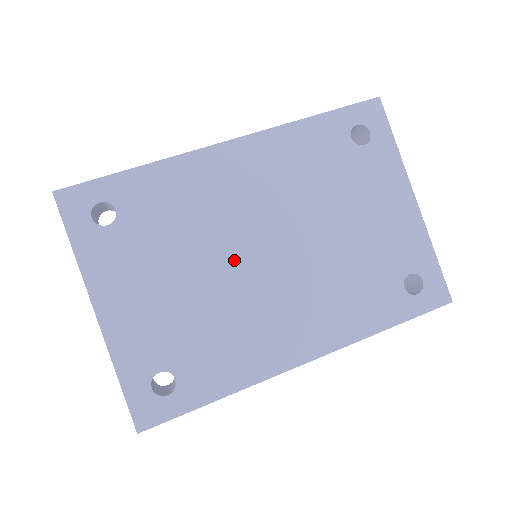
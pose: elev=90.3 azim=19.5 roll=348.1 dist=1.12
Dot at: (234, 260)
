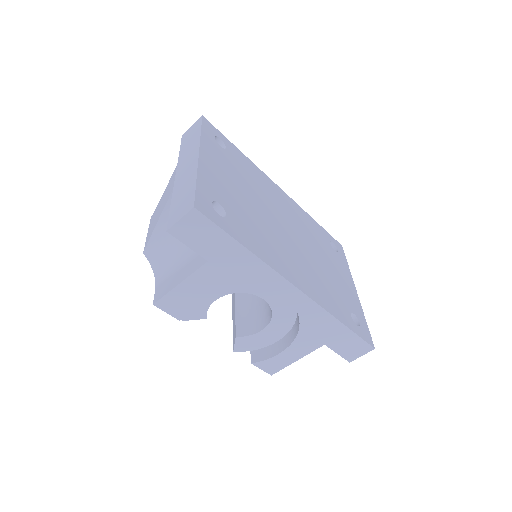
Dot at: (272, 216)
